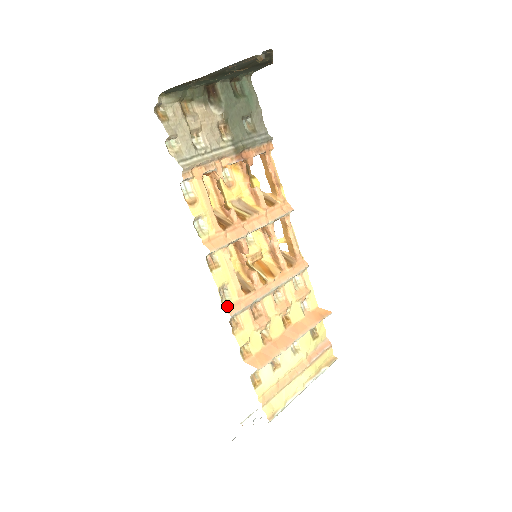
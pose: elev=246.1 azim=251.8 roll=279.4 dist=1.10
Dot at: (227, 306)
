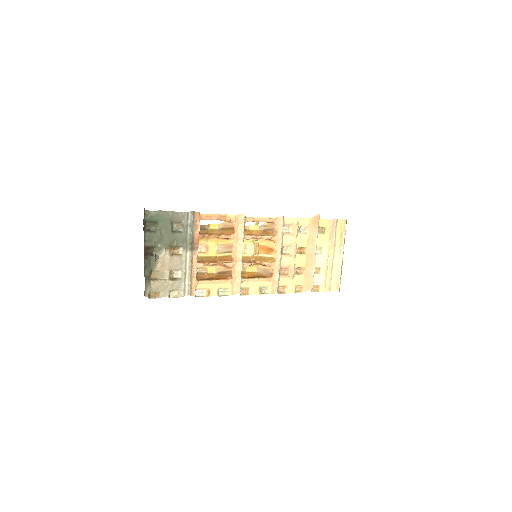
Dot at: (271, 292)
